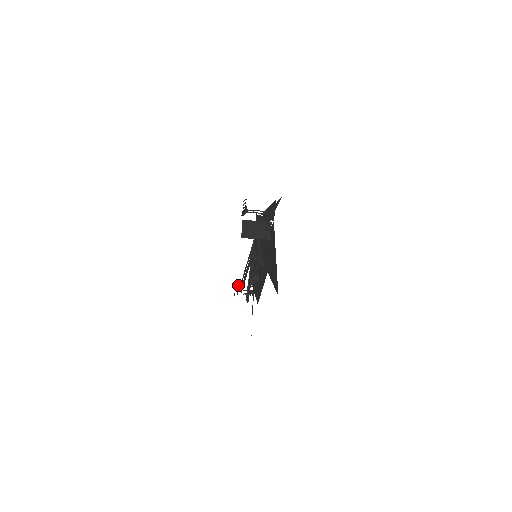
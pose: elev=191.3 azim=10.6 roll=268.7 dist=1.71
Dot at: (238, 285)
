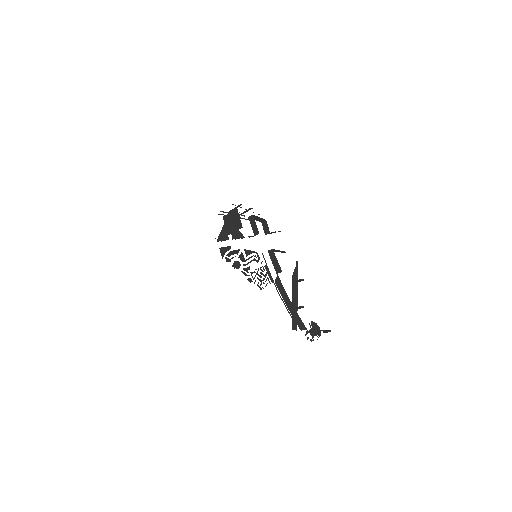
Dot at: (310, 326)
